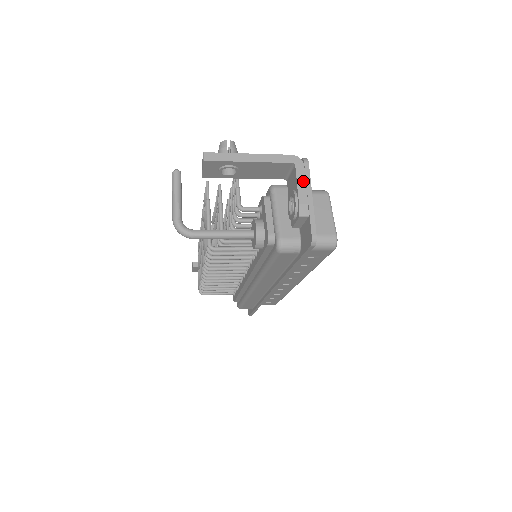
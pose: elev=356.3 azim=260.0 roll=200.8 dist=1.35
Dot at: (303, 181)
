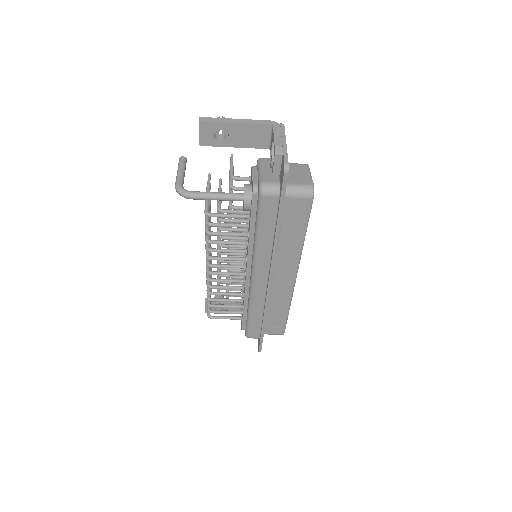
Dot at: (279, 134)
